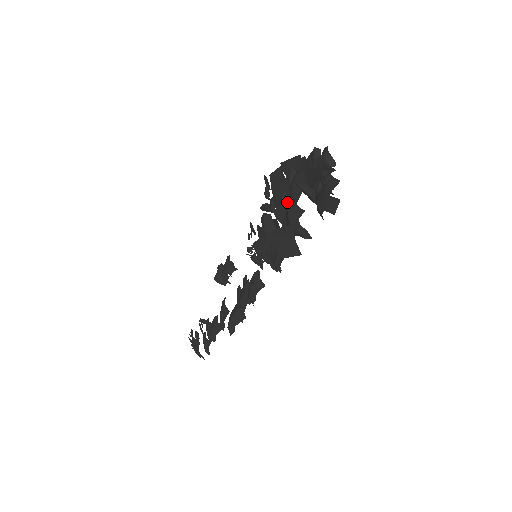
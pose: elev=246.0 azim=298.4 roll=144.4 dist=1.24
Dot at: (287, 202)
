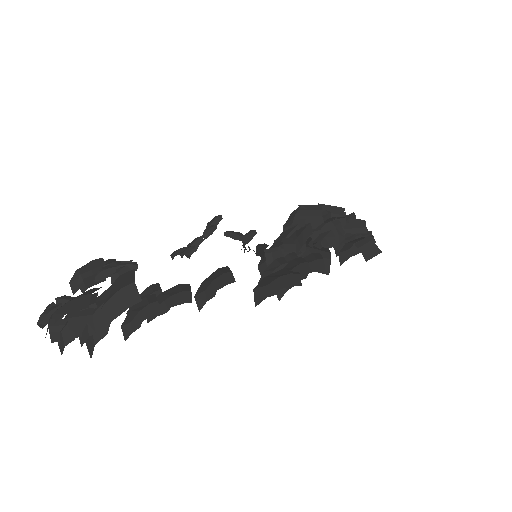
Dot at: occluded
